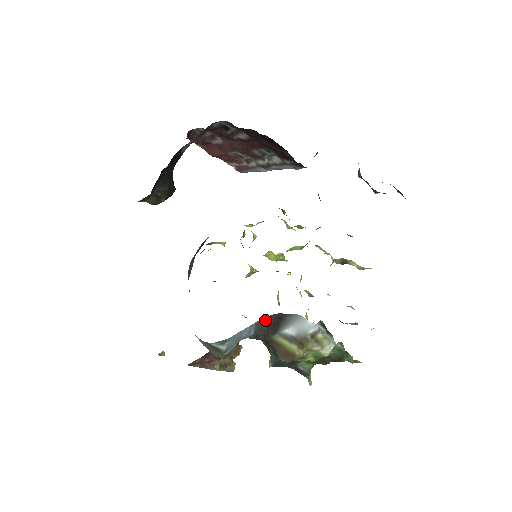
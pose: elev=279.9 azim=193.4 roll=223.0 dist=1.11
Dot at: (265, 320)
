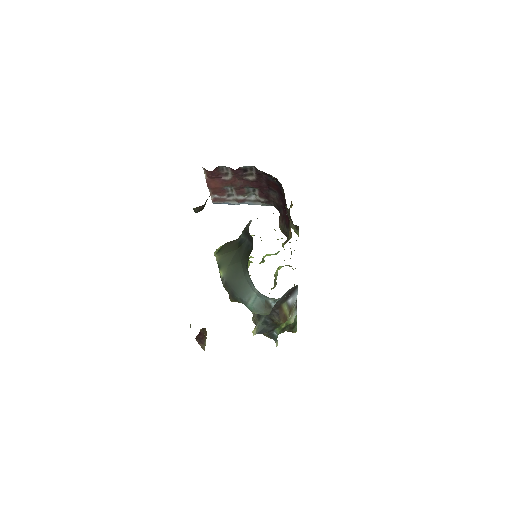
Dot at: (290, 289)
